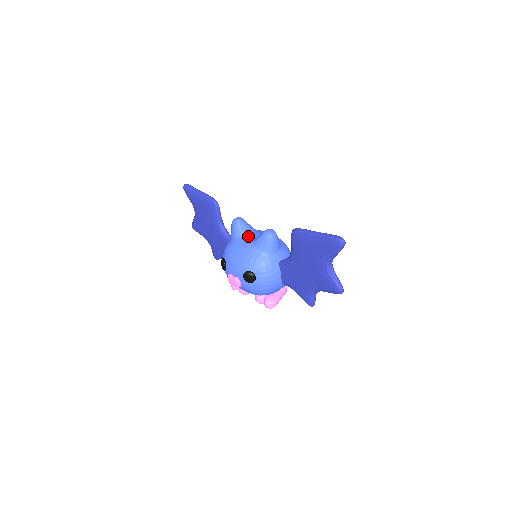
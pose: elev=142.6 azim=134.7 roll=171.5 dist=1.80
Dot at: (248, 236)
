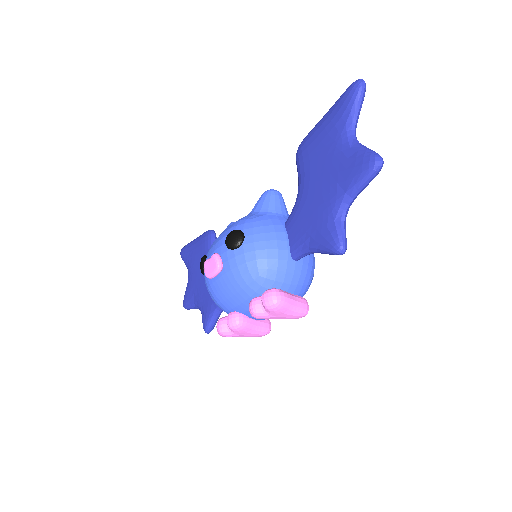
Dot at: occluded
